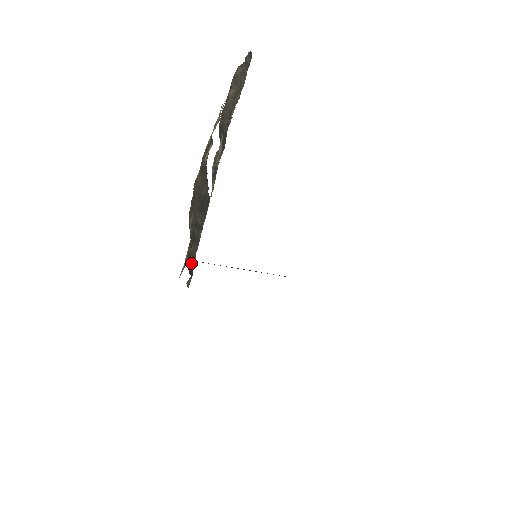
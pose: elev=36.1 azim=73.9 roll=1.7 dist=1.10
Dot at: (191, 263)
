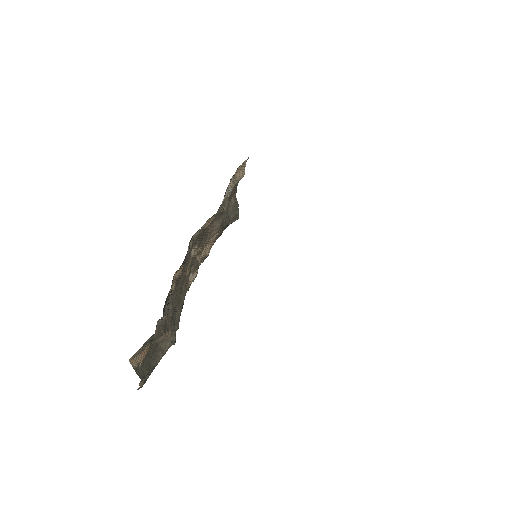
Dot at: occluded
